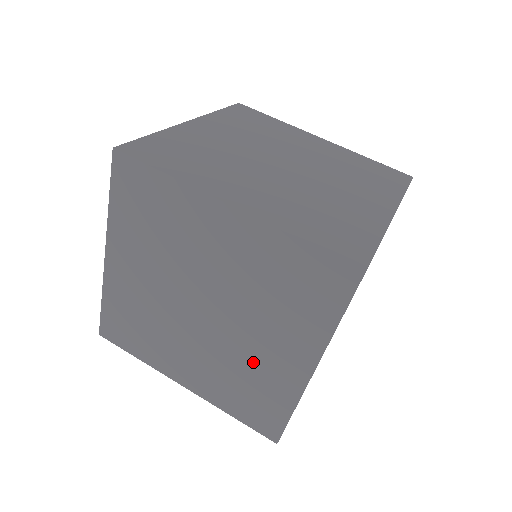
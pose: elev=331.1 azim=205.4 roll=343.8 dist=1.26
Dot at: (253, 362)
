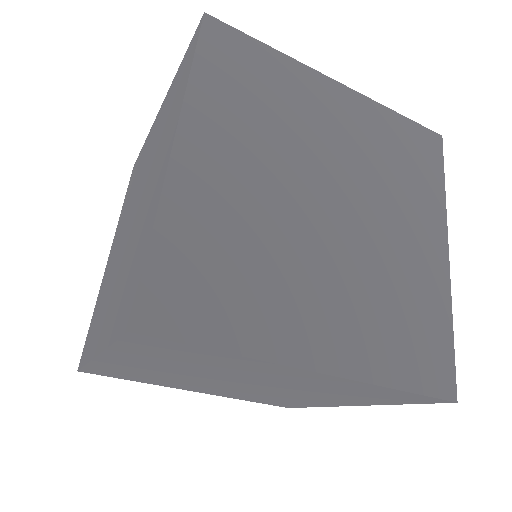
Dot at: (398, 265)
